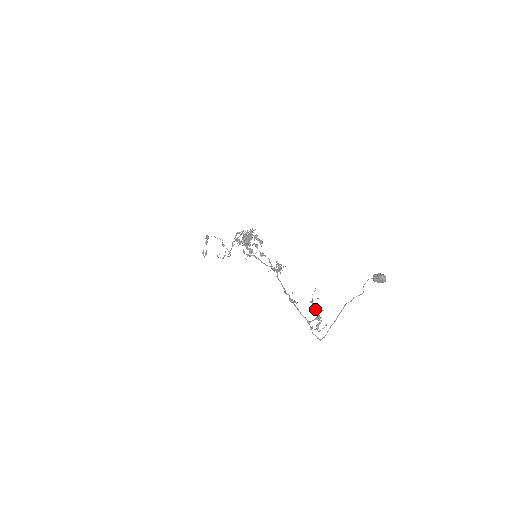
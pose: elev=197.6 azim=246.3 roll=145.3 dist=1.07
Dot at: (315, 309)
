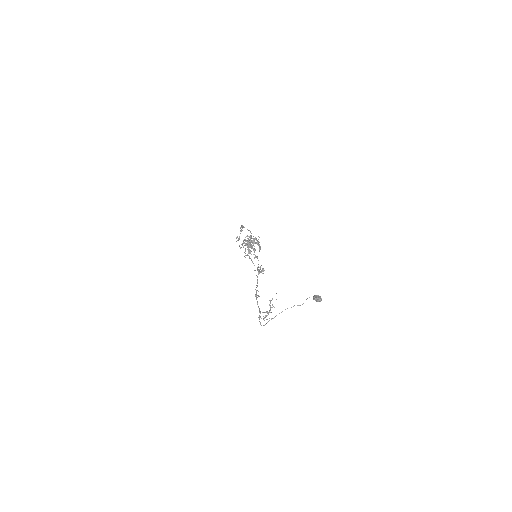
Dot at: (270, 305)
